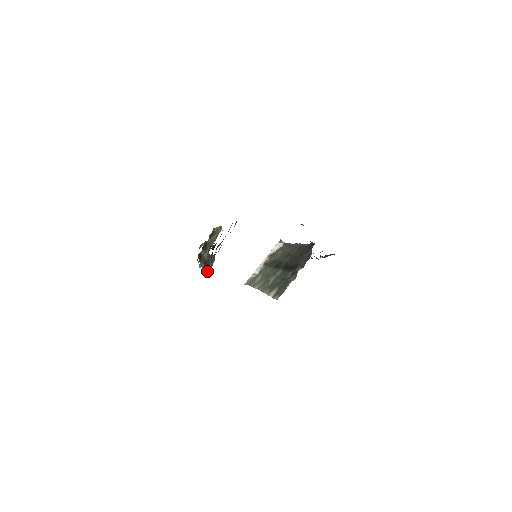
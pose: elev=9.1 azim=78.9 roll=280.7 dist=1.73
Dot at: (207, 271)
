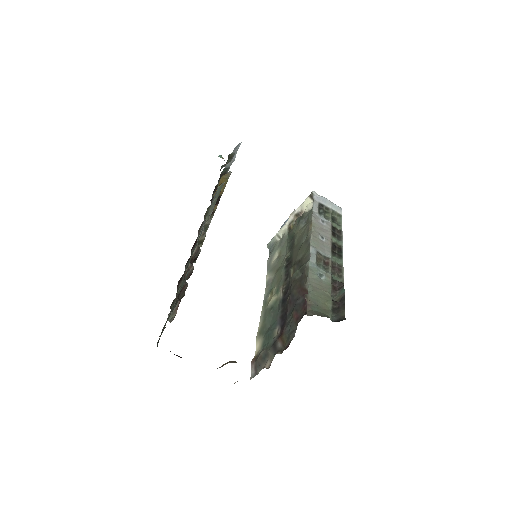
Dot at: occluded
